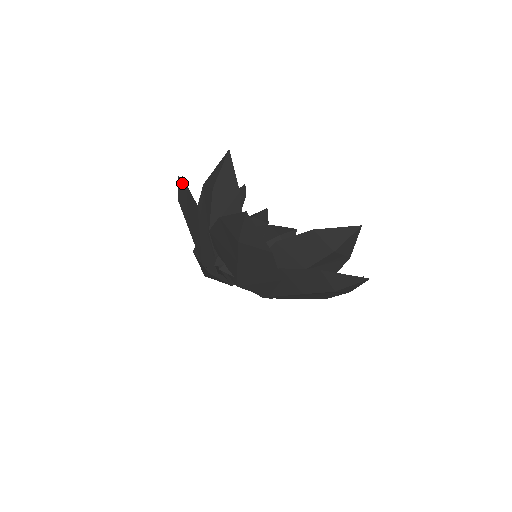
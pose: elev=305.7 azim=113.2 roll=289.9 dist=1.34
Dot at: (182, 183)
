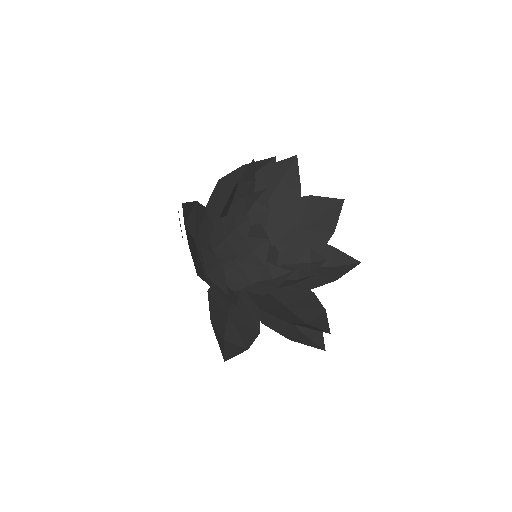
Dot at: occluded
